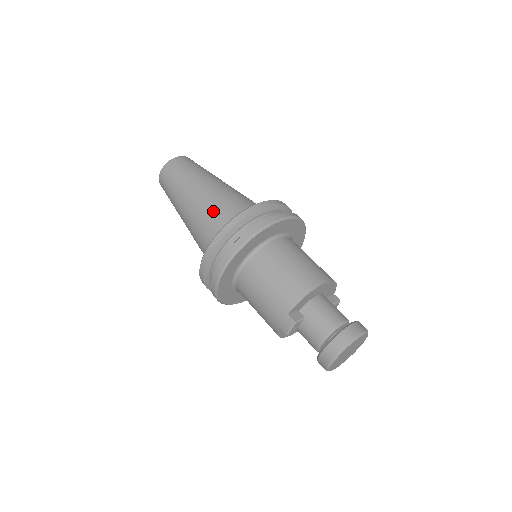
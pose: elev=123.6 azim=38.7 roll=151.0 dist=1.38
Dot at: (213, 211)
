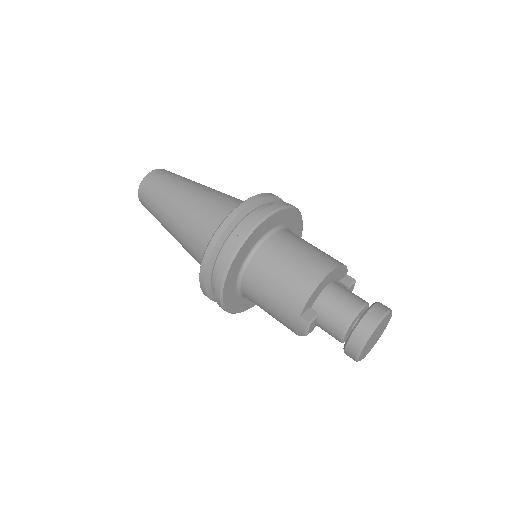
Dot at: (197, 224)
